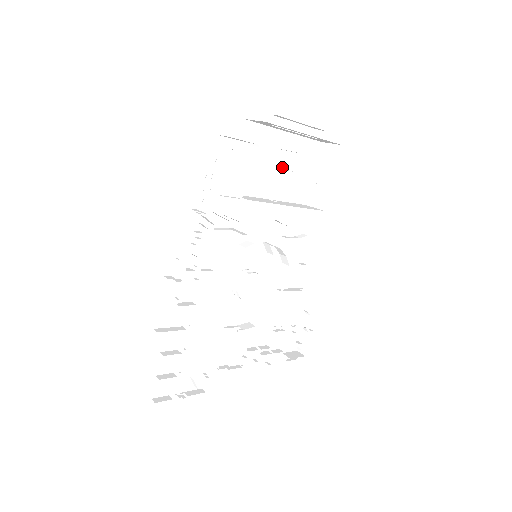
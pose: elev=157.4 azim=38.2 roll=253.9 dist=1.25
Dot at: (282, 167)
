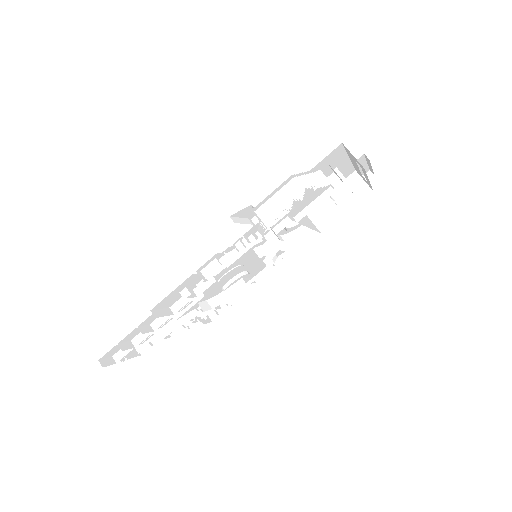
Dot at: occluded
